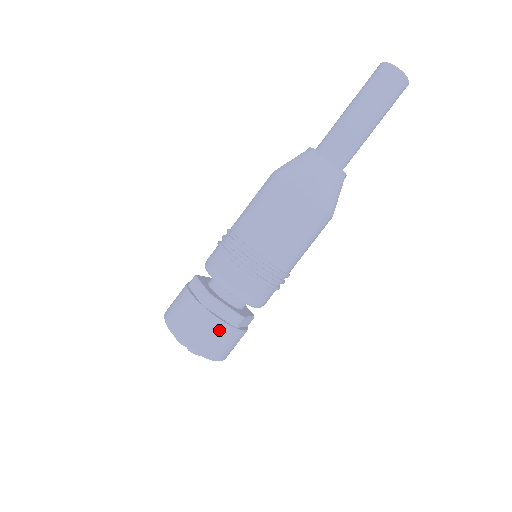
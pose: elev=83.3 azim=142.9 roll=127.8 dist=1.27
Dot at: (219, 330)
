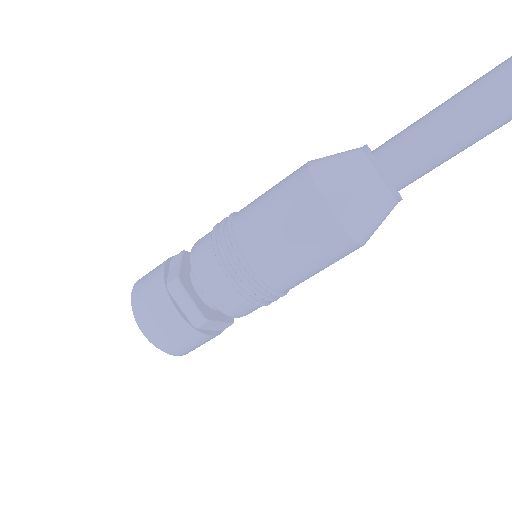
Dot at: (208, 340)
